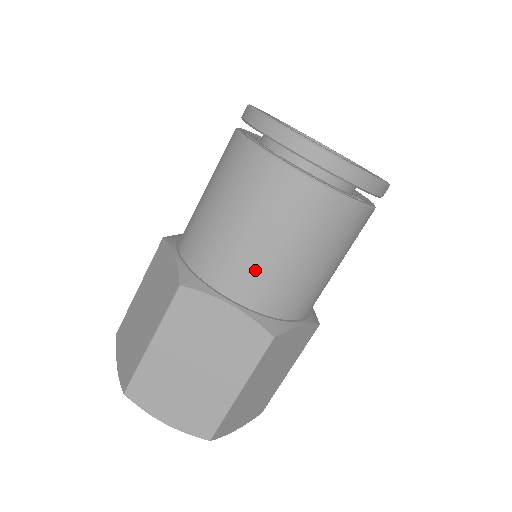
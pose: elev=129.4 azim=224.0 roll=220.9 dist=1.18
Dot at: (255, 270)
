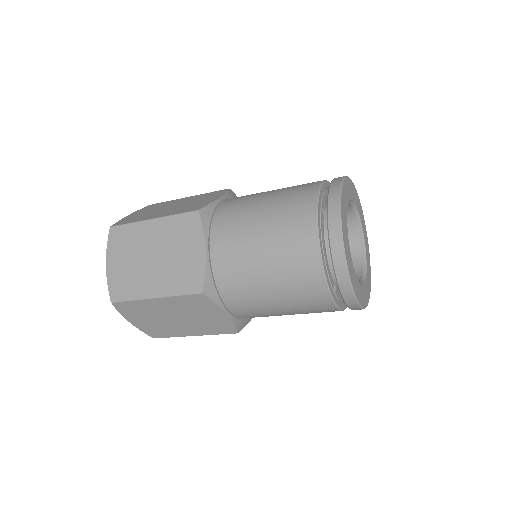
Dot at: (238, 249)
